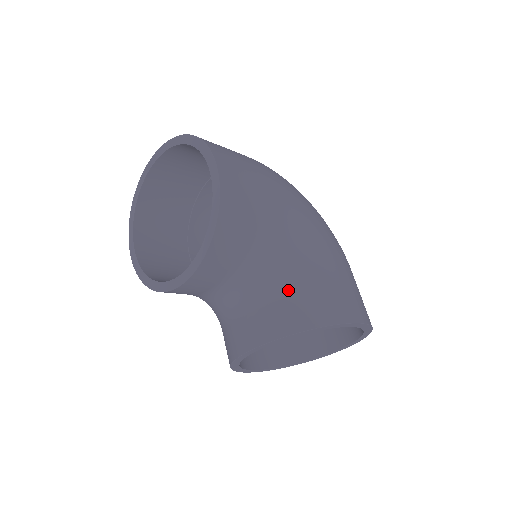
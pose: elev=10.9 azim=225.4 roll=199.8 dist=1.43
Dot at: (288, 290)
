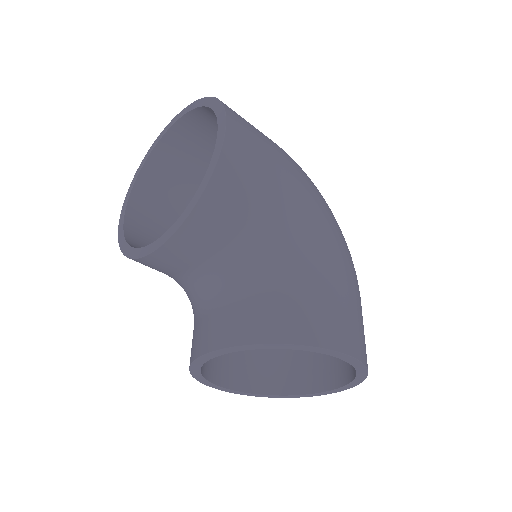
Dot at: (274, 293)
